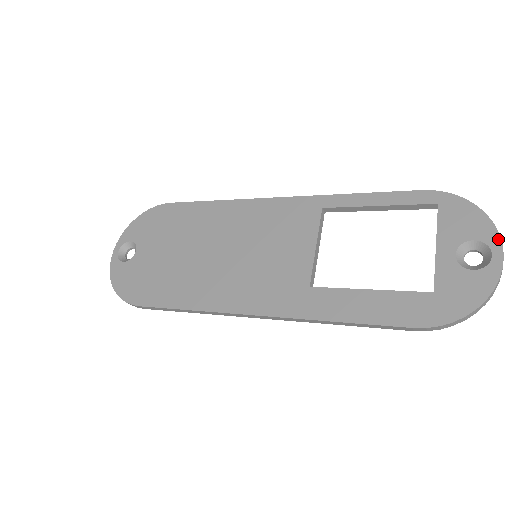
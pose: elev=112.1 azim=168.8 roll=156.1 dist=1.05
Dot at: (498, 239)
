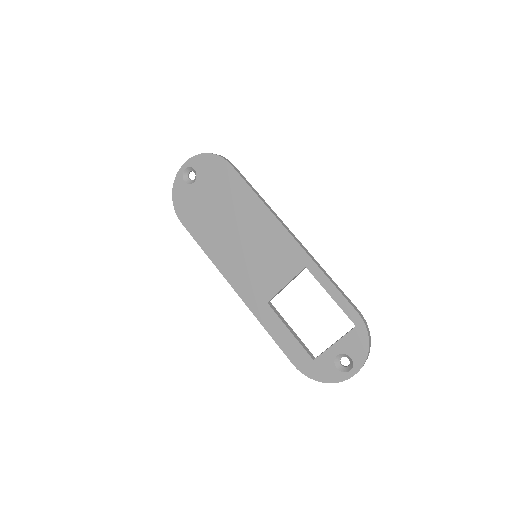
Dot at: (360, 368)
